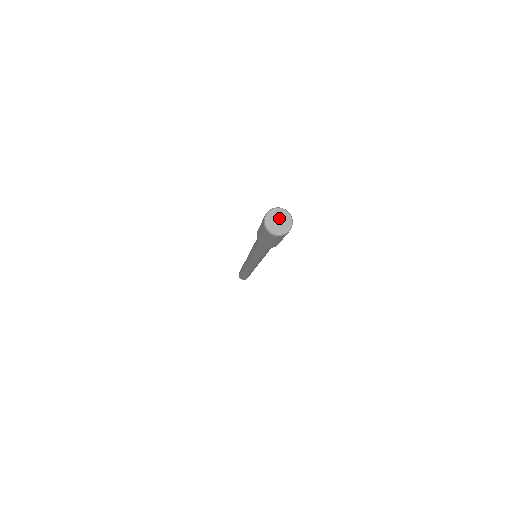
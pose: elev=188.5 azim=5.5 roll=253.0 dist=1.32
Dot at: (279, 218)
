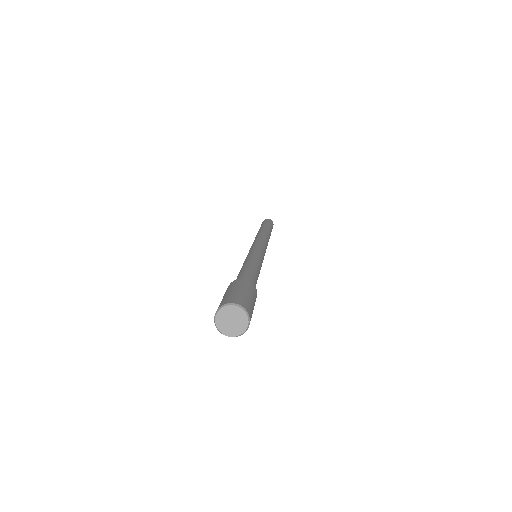
Dot at: (235, 319)
